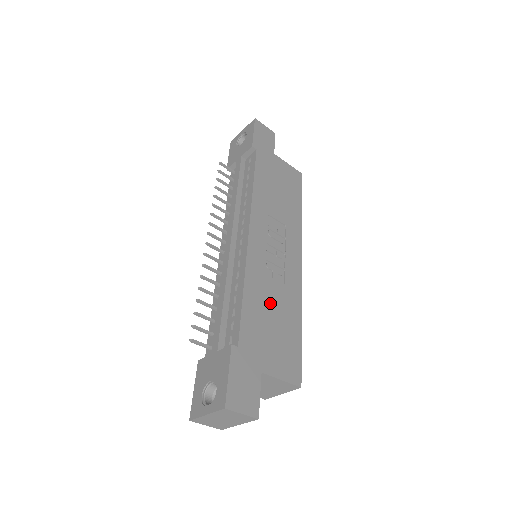
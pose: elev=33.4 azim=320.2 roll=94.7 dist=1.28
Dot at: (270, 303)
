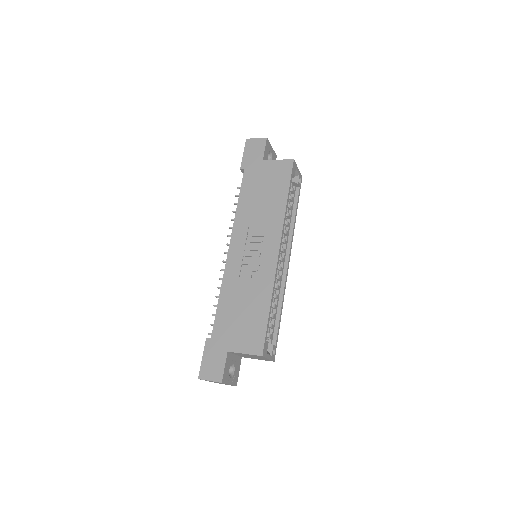
Dot at: (241, 298)
